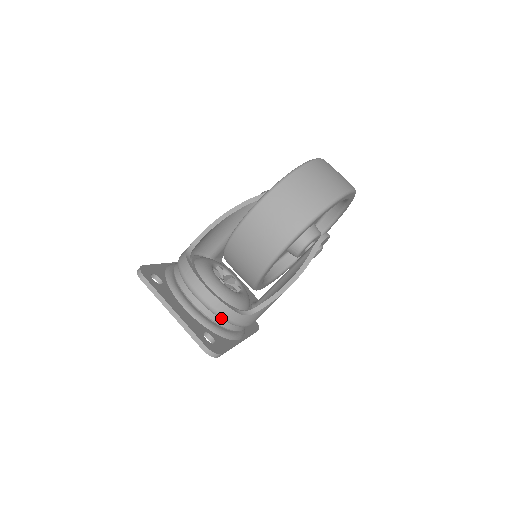
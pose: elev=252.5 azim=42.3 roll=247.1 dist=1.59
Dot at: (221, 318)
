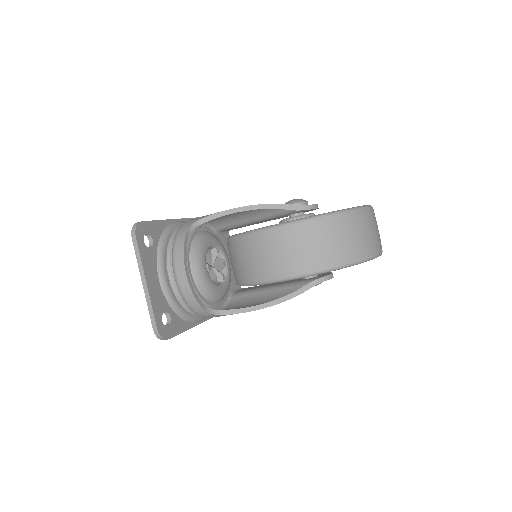
Dot at: (187, 305)
